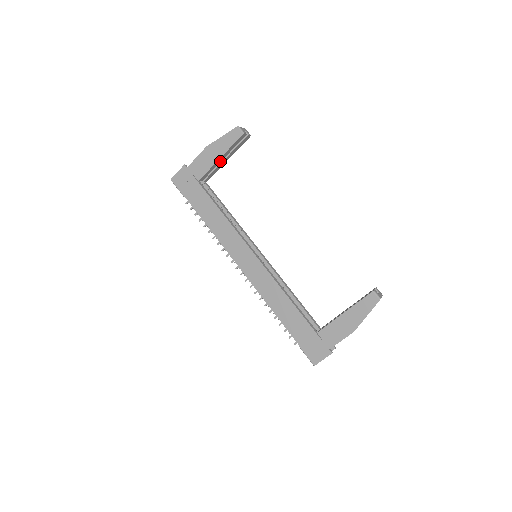
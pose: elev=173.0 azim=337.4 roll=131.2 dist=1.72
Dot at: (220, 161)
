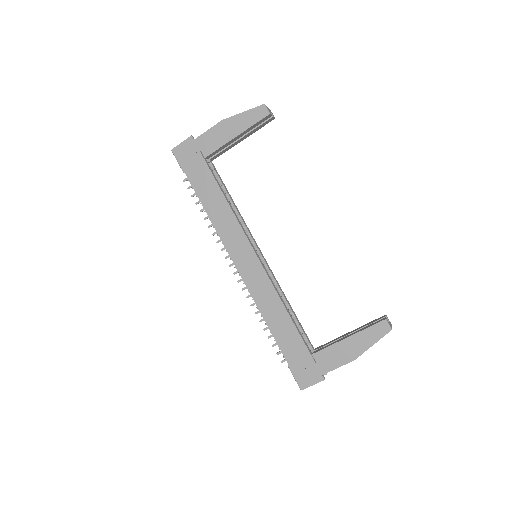
Dot at: (234, 140)
